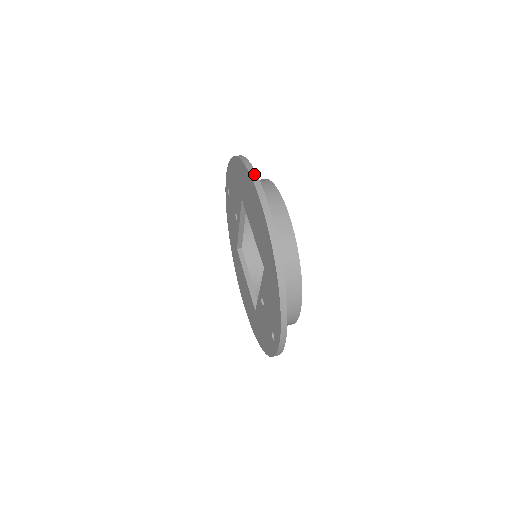
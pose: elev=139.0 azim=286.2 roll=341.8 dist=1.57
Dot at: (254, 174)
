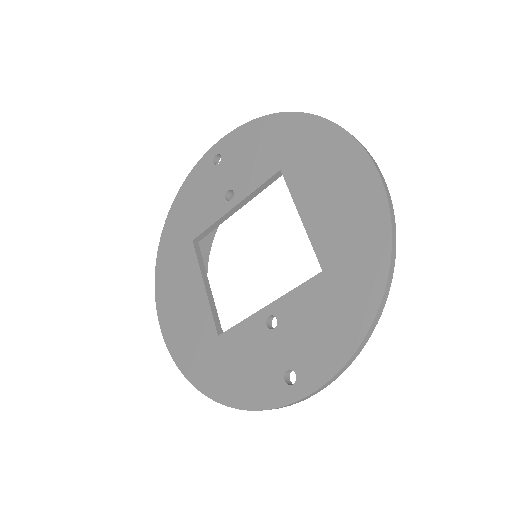
Dot at: occluded
